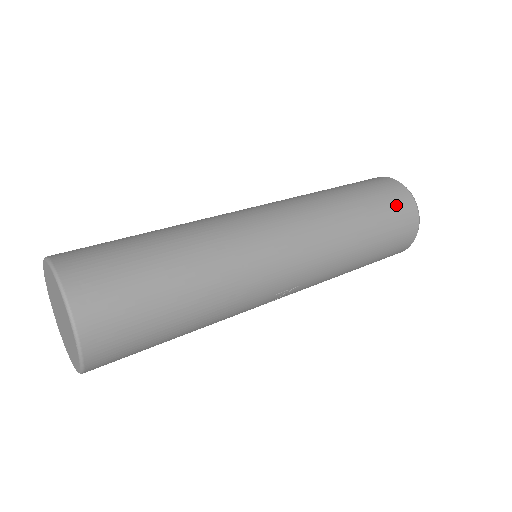
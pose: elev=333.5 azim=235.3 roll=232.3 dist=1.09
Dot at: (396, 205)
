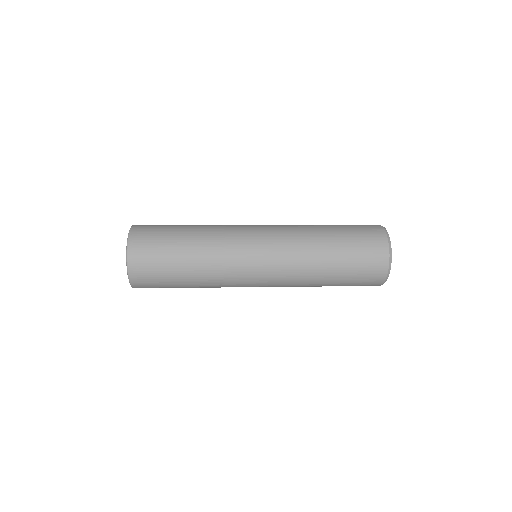
Dot at: (368, 266)
